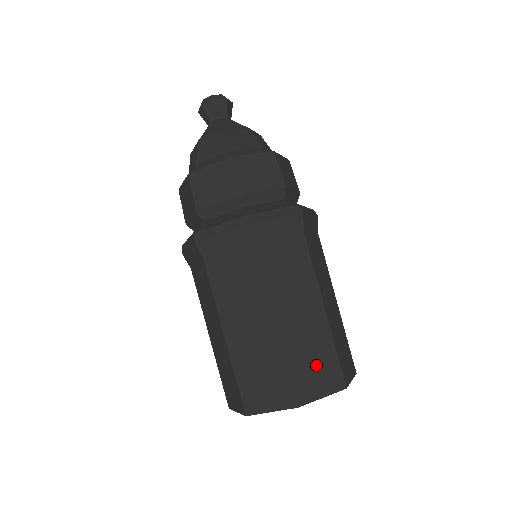
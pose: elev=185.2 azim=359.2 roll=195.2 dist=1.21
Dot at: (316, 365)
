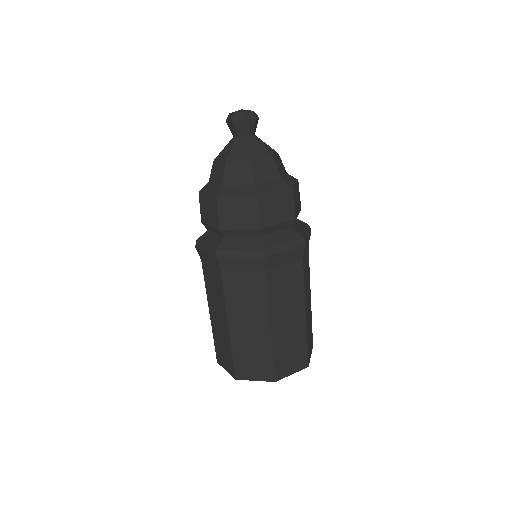
Dot at: (254, 361)
